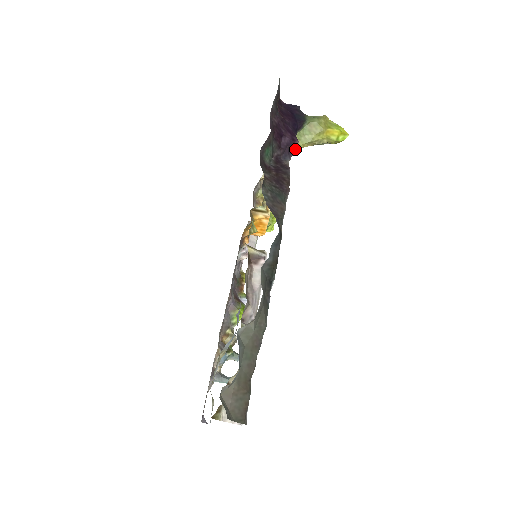
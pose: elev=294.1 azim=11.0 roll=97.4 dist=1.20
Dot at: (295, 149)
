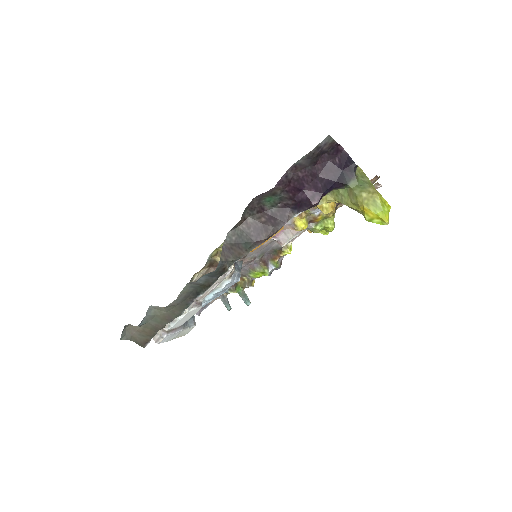
Dot at: (309, 207)
